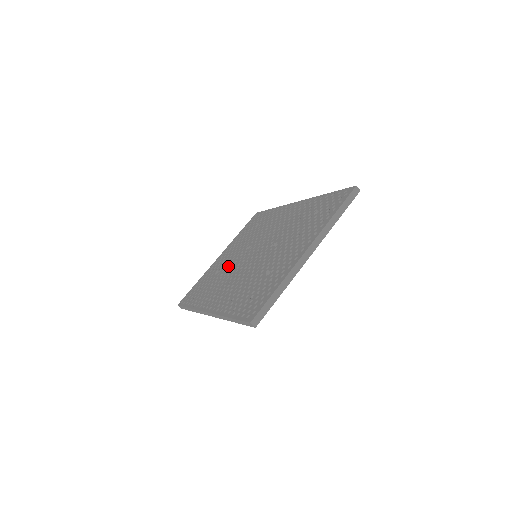
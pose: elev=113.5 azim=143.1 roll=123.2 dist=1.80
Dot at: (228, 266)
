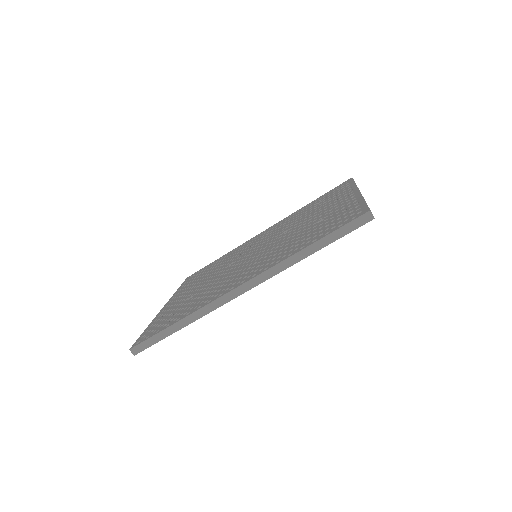
Dot at: (210, 283)
